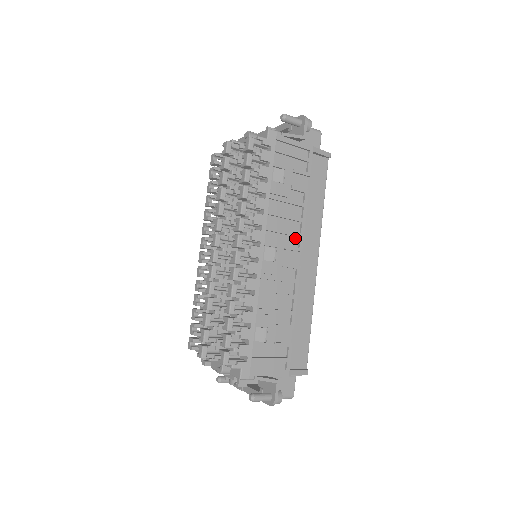
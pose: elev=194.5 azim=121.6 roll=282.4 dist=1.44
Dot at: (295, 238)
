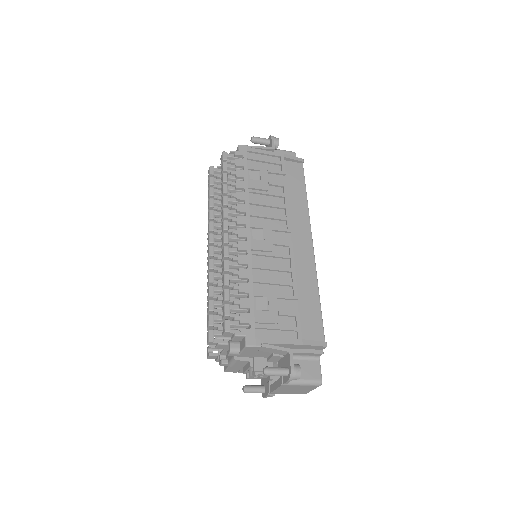
Dot at: (282, 222)
